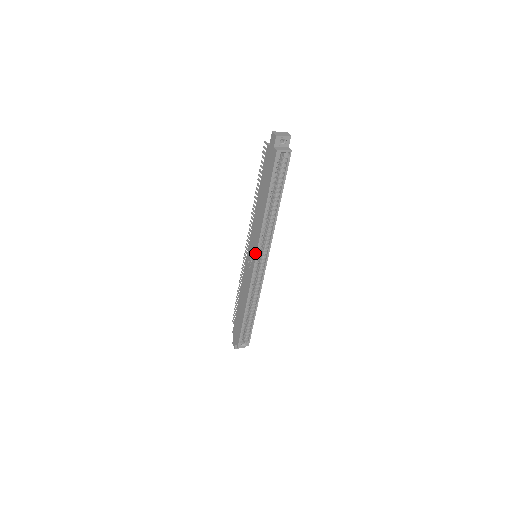
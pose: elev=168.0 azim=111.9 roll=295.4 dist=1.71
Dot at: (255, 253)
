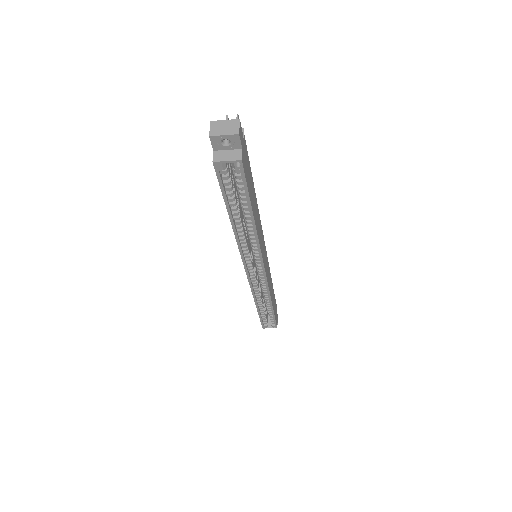
Dot at: (243, 262)
